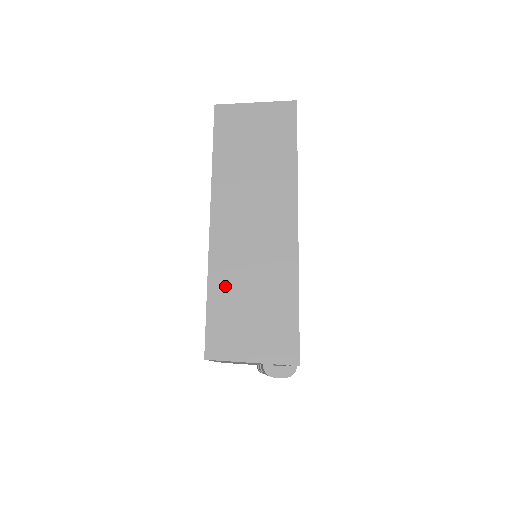
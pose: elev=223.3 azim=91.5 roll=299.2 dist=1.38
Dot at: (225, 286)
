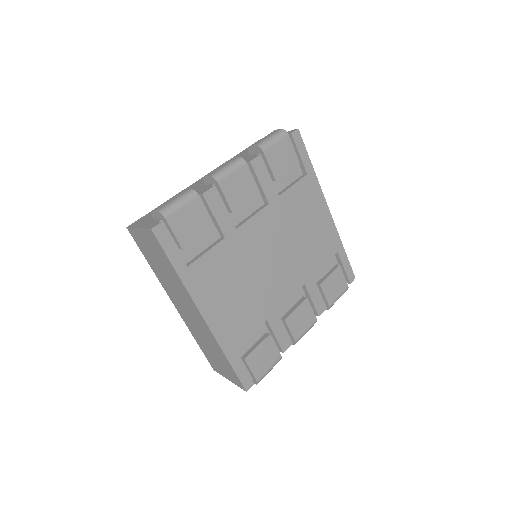
Dot at: (199, 340)
